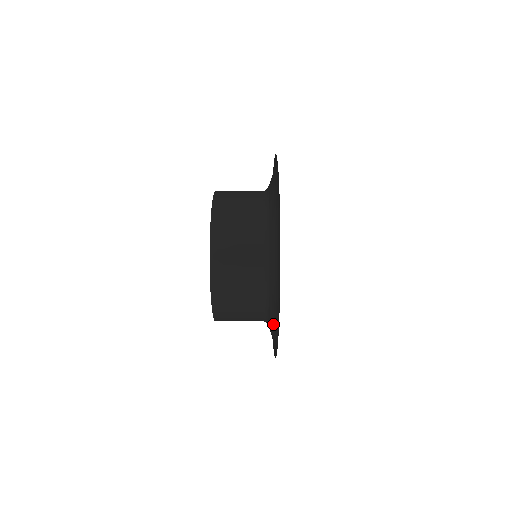
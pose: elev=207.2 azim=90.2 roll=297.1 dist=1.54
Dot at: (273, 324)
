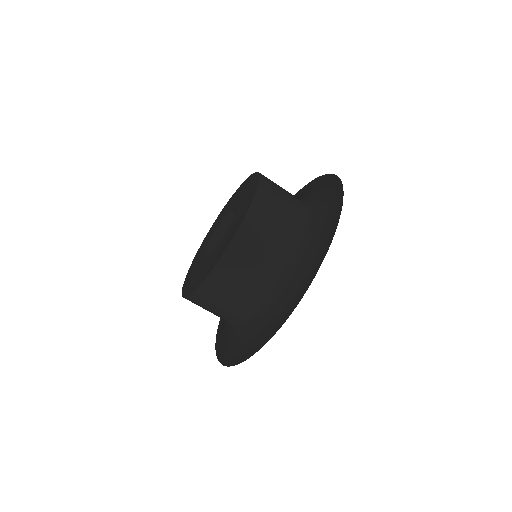
Dot at: (265, 321)
